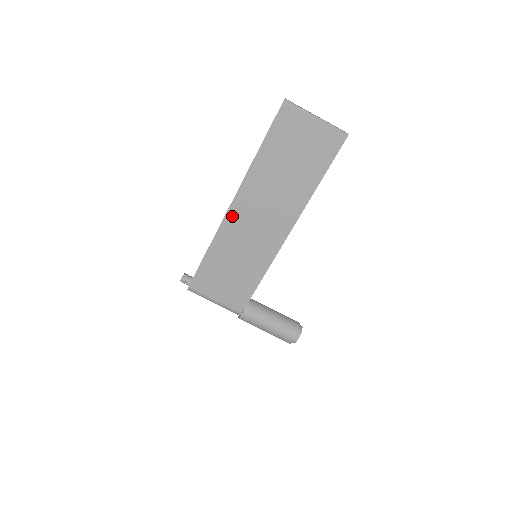
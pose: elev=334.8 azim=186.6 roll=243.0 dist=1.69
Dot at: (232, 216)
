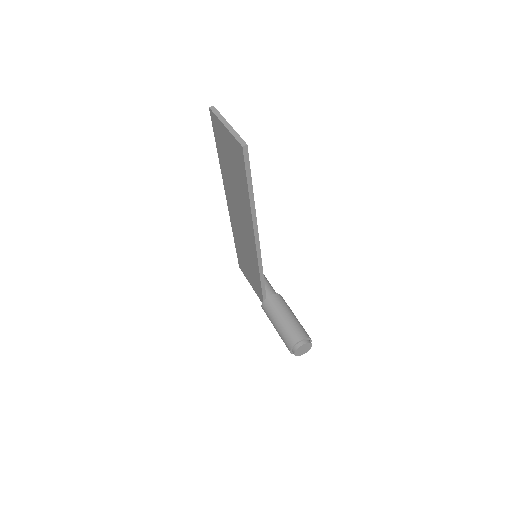
Dot at: (231, 214)
